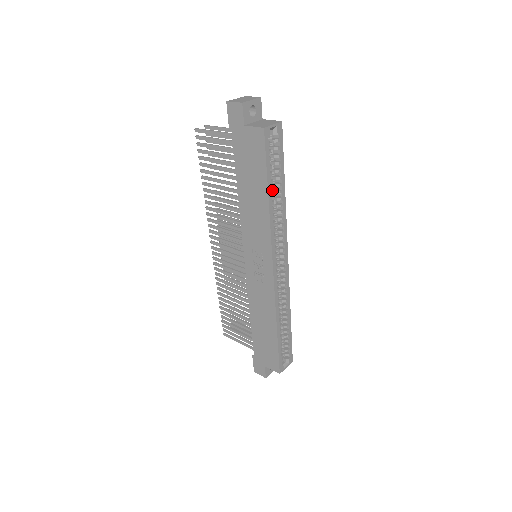
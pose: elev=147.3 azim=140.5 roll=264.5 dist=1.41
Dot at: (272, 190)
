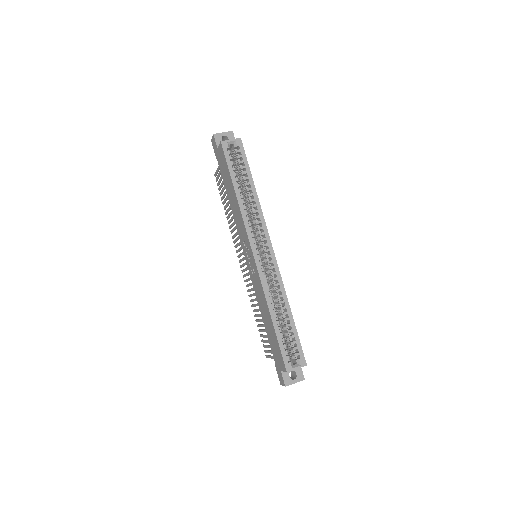
Dot at: (239, 186)
